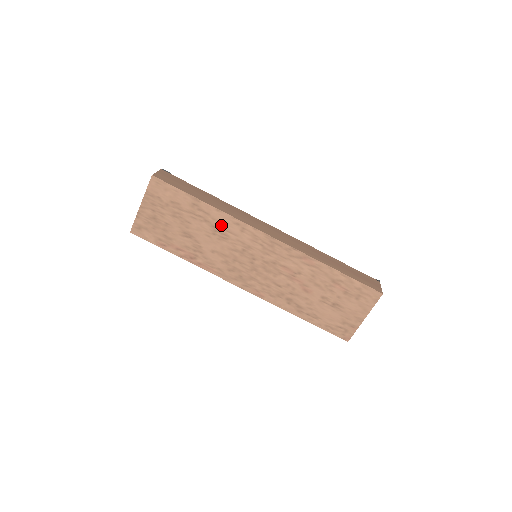
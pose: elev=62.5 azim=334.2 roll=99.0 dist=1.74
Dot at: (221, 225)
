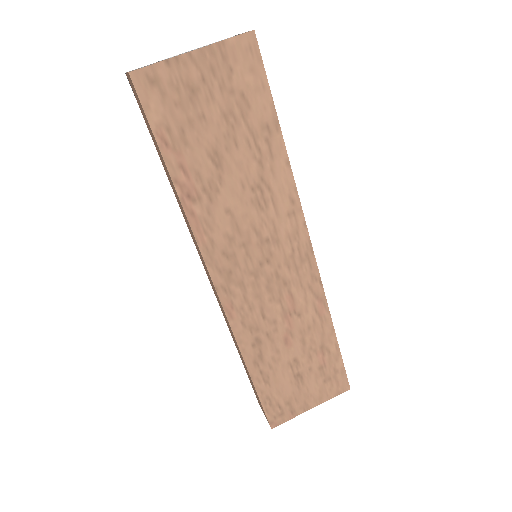
Dot at: (273, 185)
